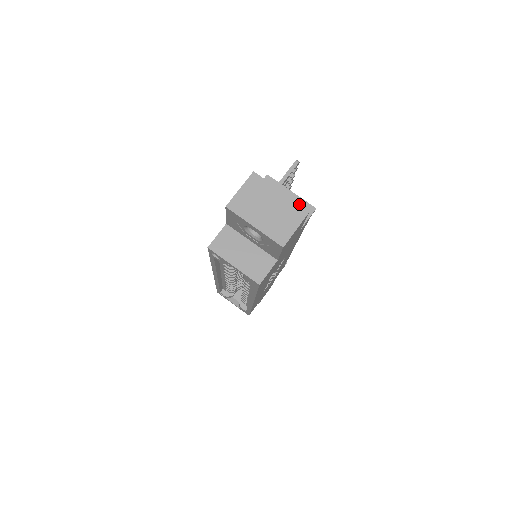
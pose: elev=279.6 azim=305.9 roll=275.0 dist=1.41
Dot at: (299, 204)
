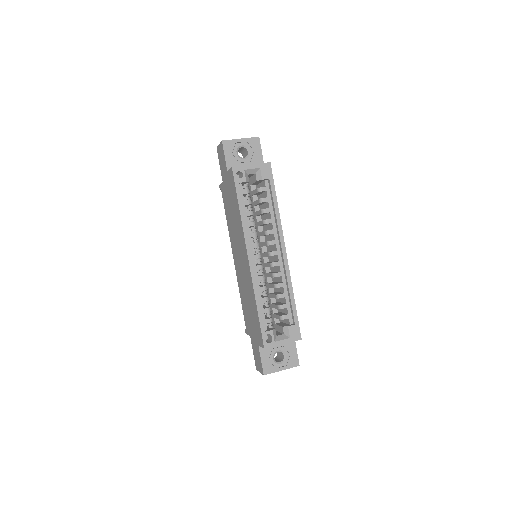
Dot at: occluded
